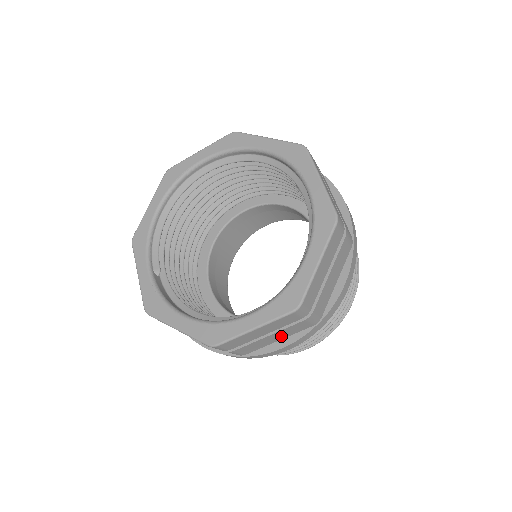
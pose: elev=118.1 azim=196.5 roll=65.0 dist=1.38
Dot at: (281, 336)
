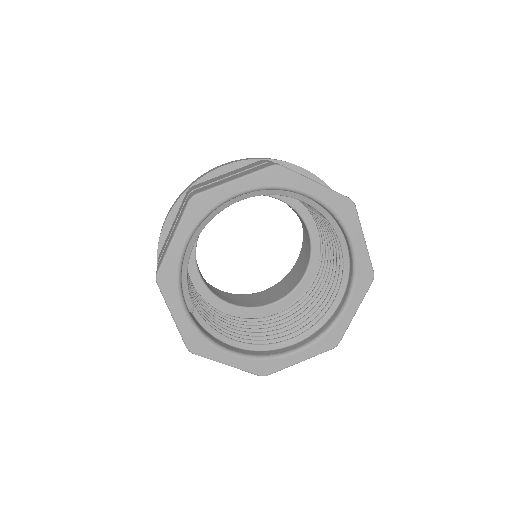
Dot at: occluded
